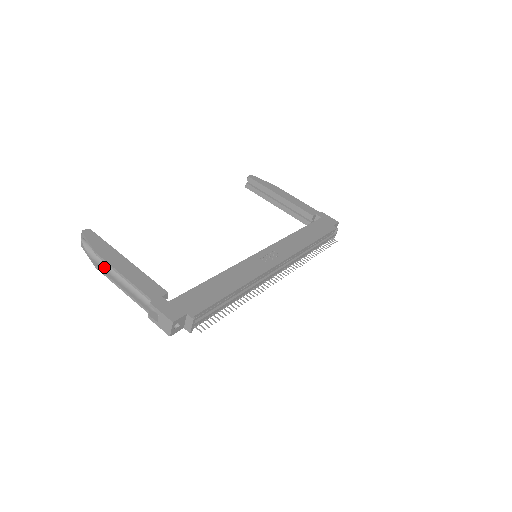
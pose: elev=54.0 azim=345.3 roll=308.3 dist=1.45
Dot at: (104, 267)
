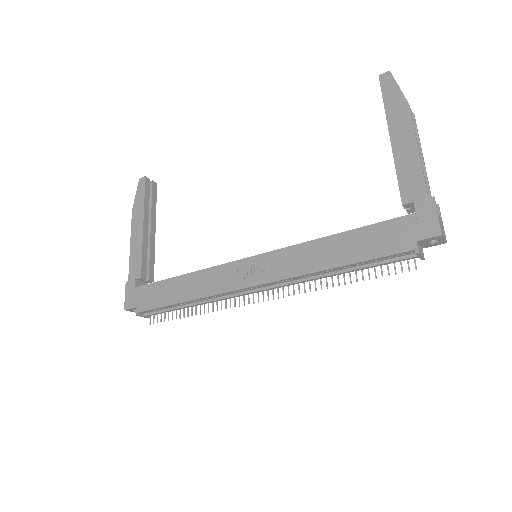
Dot at: occluded
